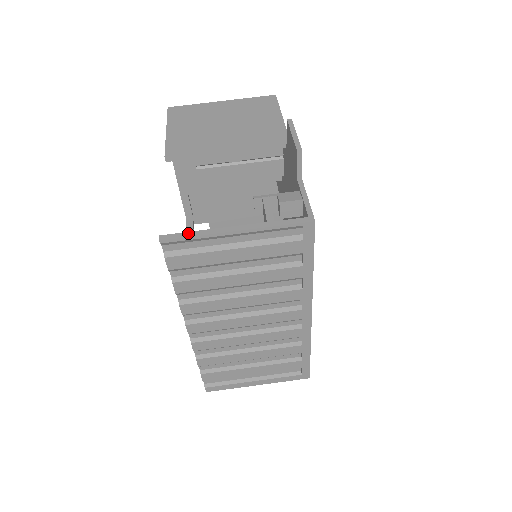
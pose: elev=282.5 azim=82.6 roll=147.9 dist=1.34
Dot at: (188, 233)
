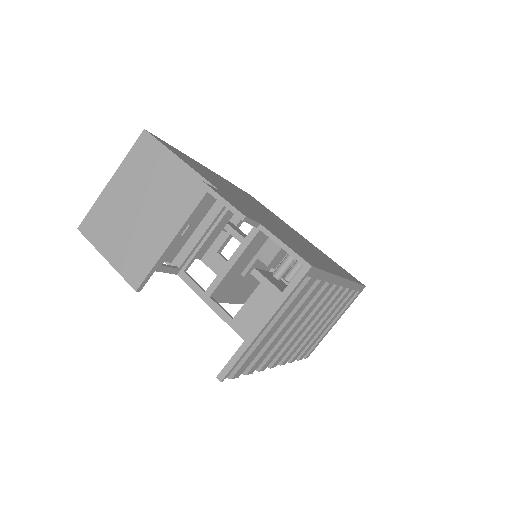
Dot at: (233, 358)
